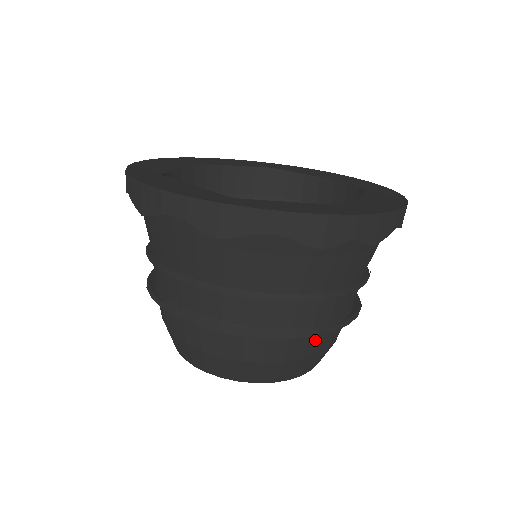
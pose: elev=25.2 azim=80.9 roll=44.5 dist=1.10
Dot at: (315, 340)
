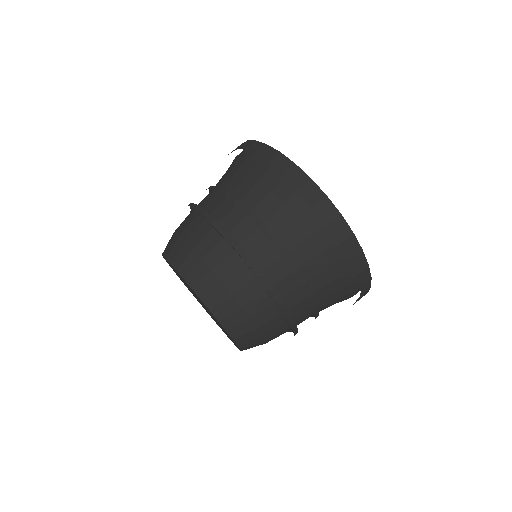
Dot at: (269, 314)
